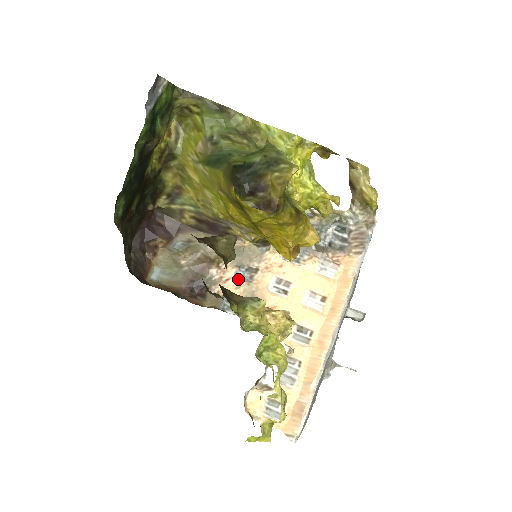
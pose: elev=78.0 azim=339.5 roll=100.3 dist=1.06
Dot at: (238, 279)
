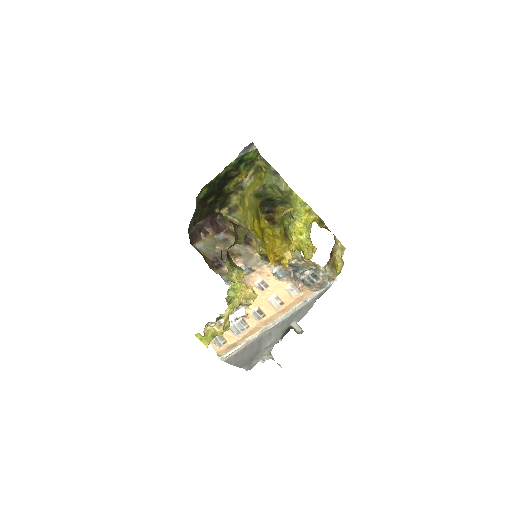
Dot at: occluded
